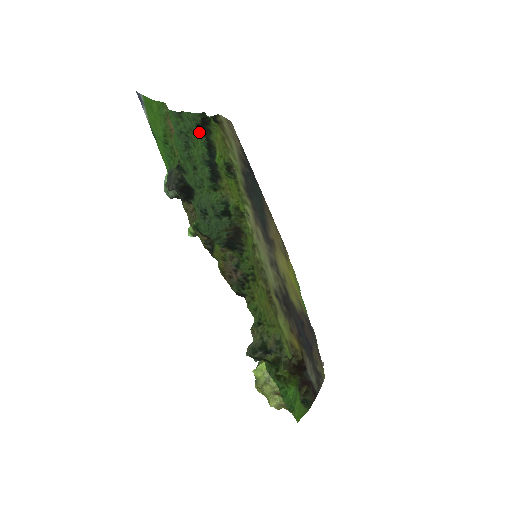
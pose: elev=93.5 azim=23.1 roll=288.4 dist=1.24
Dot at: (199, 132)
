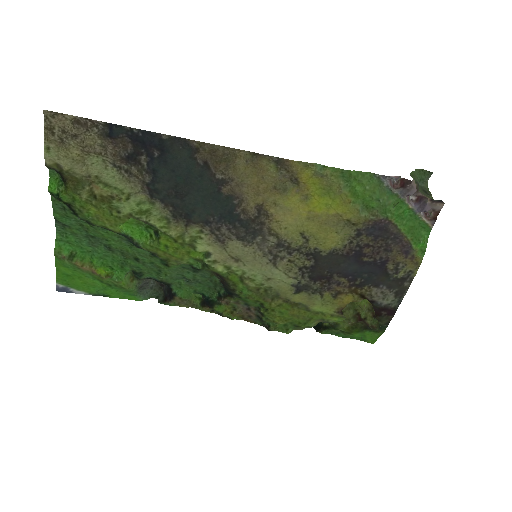
Dot at: (86, 222)
